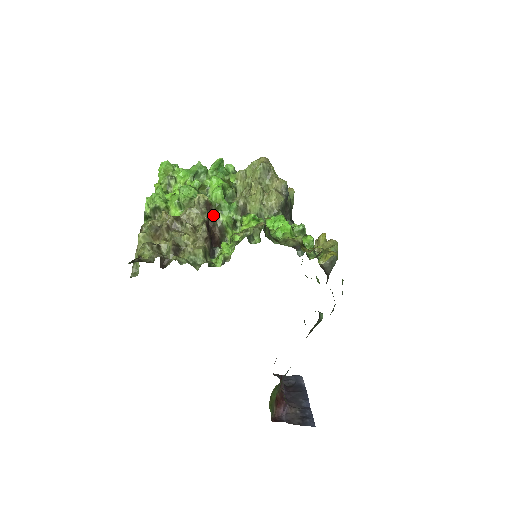
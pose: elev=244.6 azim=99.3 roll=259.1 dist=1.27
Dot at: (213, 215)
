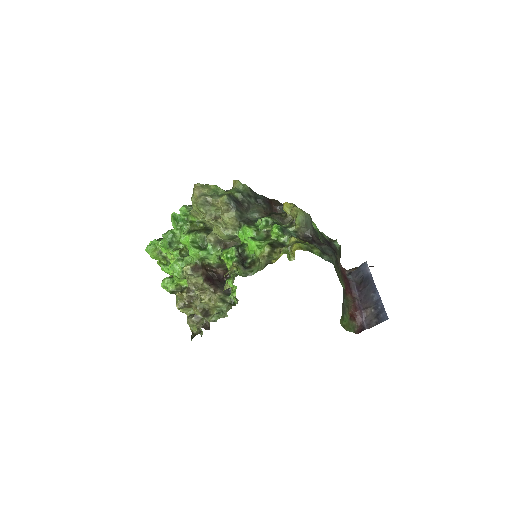
Dot at: (205, 264)
